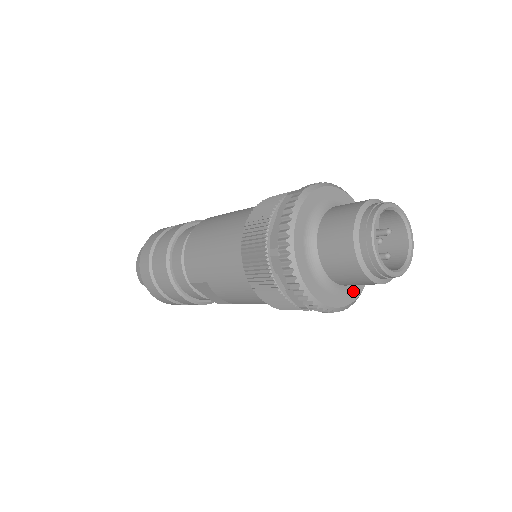
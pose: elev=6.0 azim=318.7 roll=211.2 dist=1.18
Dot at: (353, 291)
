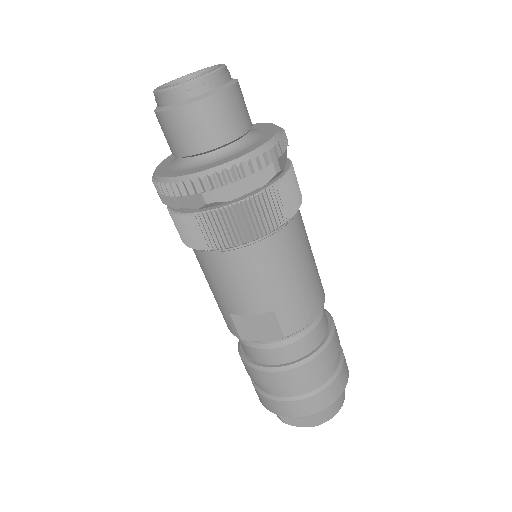
Dot at: (252, 147)
